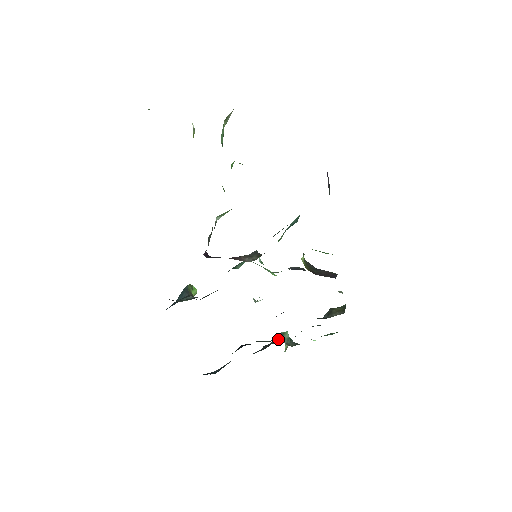
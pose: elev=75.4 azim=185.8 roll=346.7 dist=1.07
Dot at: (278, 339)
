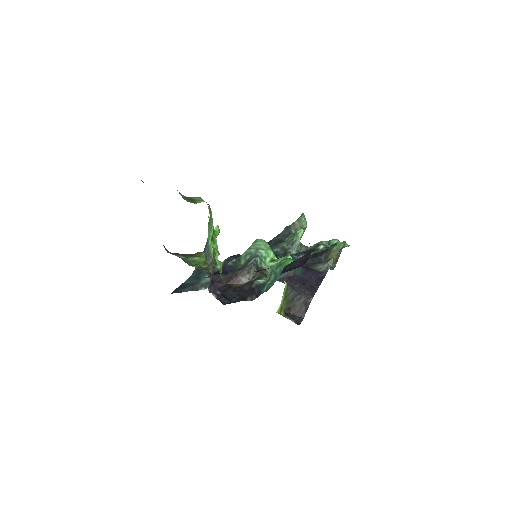
Dot at: (298, 221)
